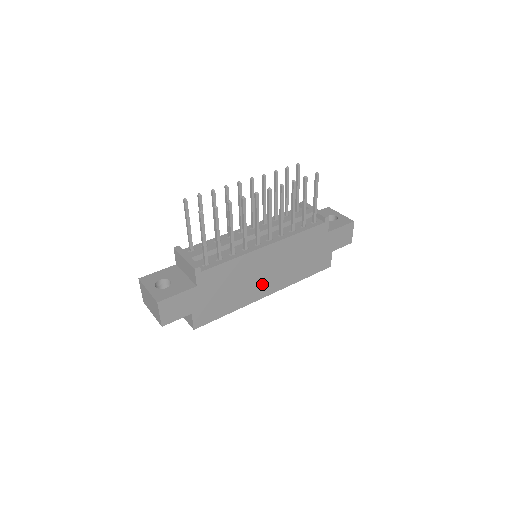
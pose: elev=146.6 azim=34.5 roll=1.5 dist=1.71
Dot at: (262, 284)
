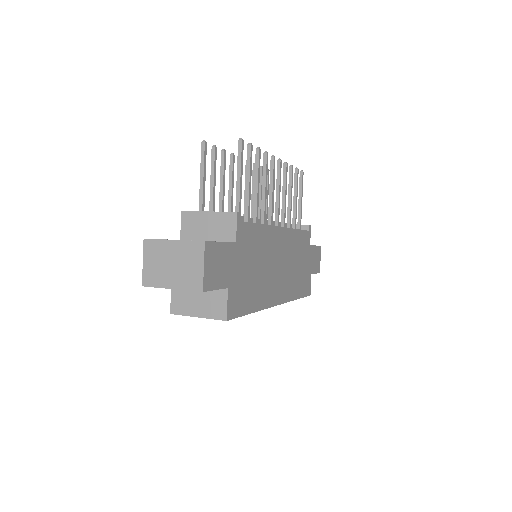
Dot at: (275, 283)
